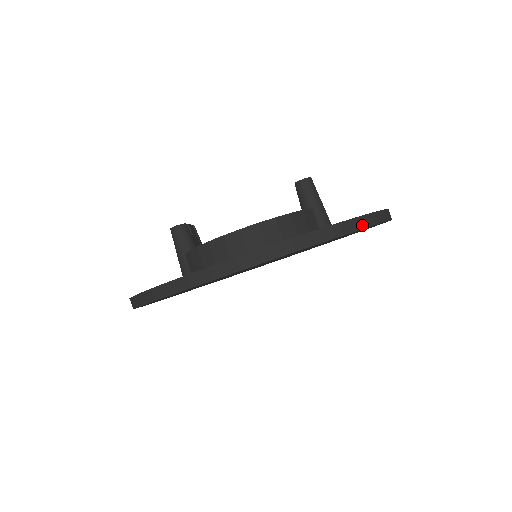
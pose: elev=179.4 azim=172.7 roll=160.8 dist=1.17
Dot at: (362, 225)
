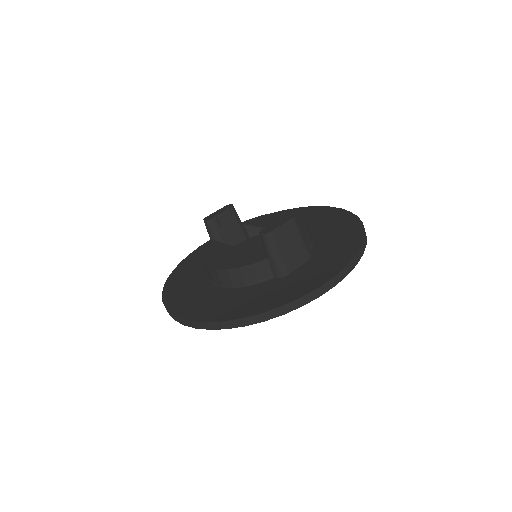
Dot at: (246, 323)
